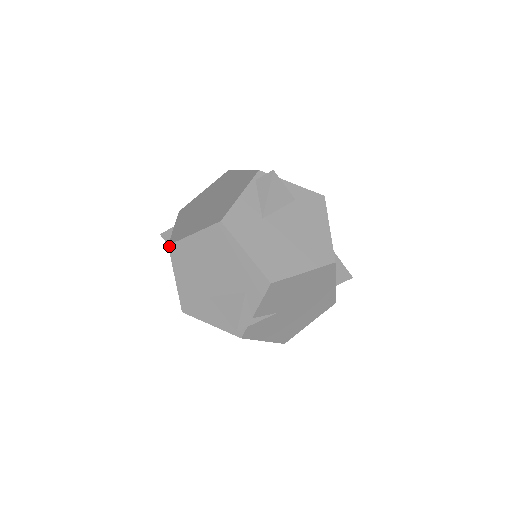
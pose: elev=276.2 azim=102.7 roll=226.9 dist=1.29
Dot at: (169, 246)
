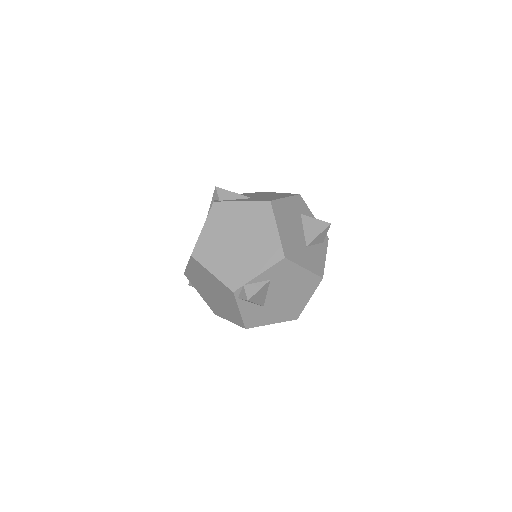
Dot at: (216, 314)
